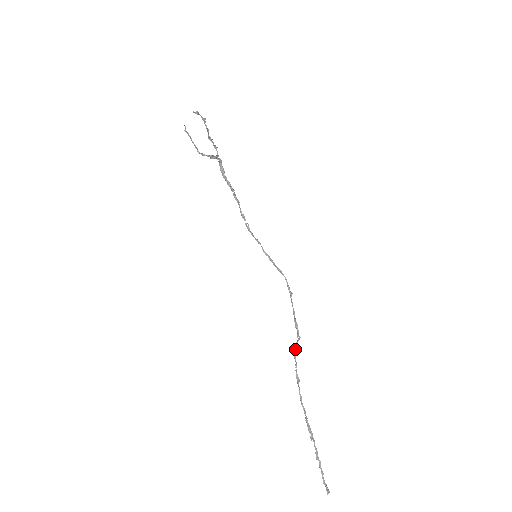
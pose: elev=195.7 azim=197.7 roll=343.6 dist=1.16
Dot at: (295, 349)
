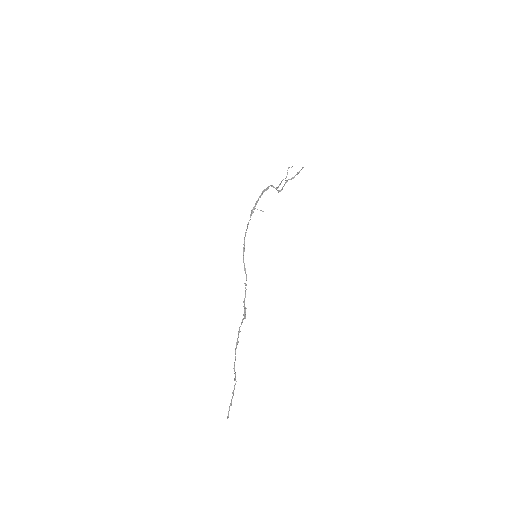
Dot at: occluded
